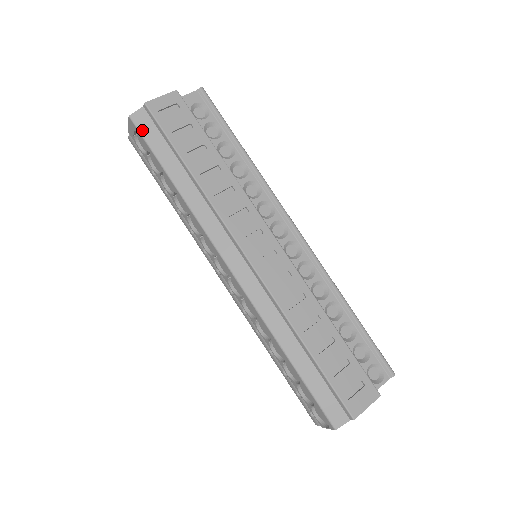
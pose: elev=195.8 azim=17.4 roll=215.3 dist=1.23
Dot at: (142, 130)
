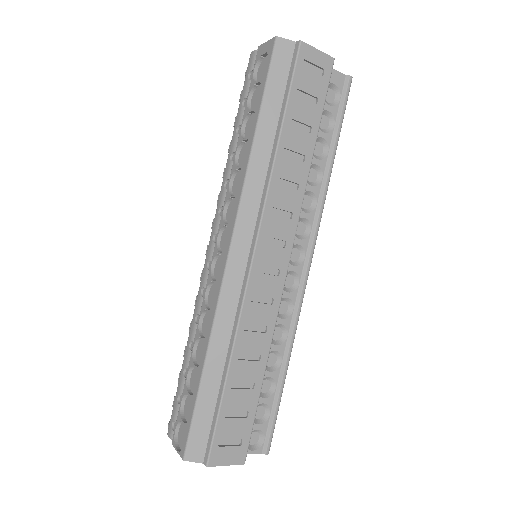
Dot at: (275, 60)
